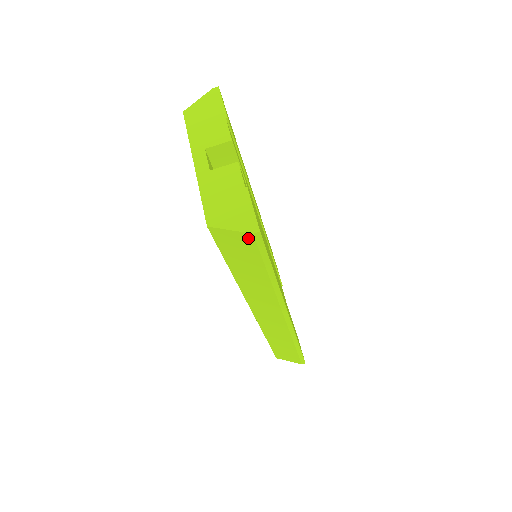
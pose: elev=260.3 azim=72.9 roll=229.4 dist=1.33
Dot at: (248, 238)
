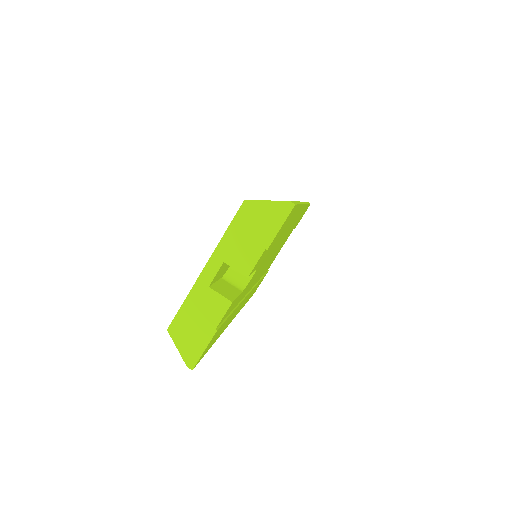
Dot at: occluded
